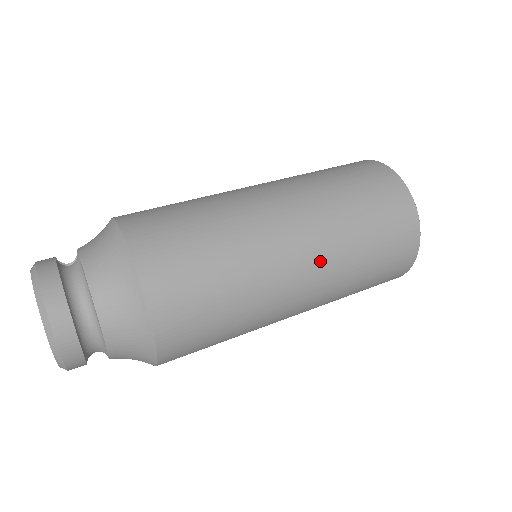
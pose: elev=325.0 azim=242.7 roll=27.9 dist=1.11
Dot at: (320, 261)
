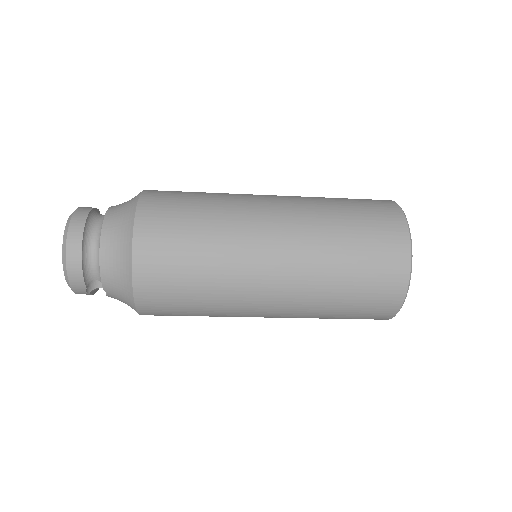
Dot at: (294, 234)
